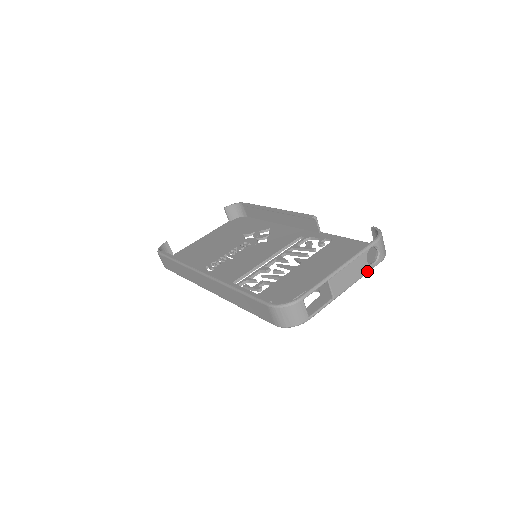
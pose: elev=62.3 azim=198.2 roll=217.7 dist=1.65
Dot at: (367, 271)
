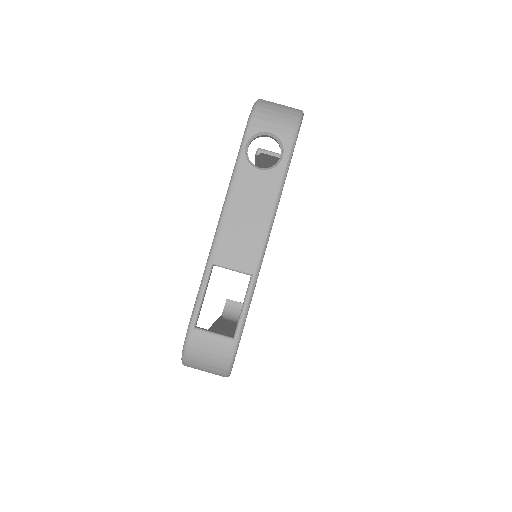
Dot at: (278, 180)
